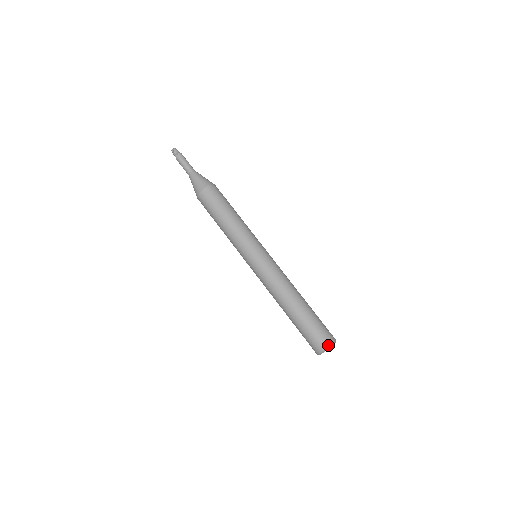
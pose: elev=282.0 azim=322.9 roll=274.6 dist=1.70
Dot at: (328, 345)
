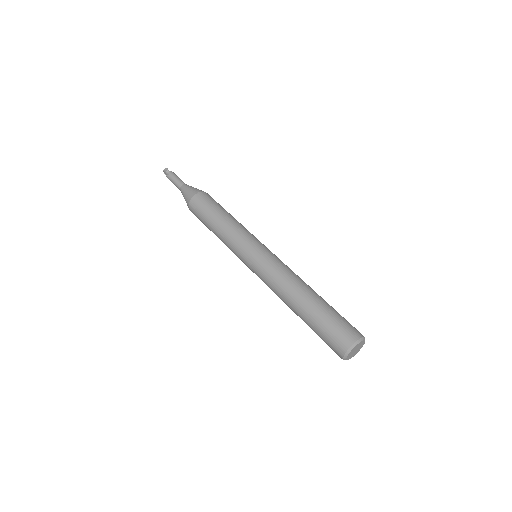
Dot at: occluded
